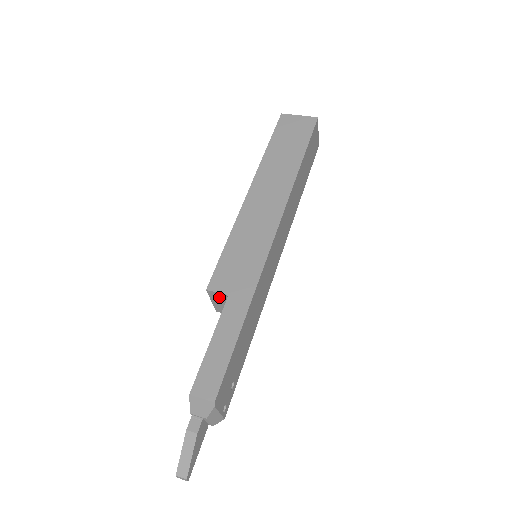
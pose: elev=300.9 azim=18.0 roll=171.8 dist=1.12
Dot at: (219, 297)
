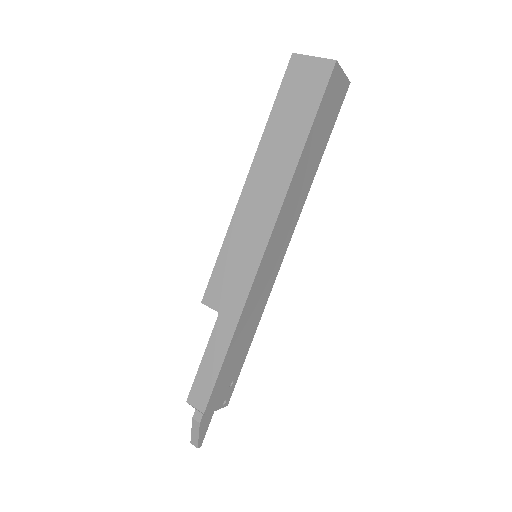
Dot at: occluded
